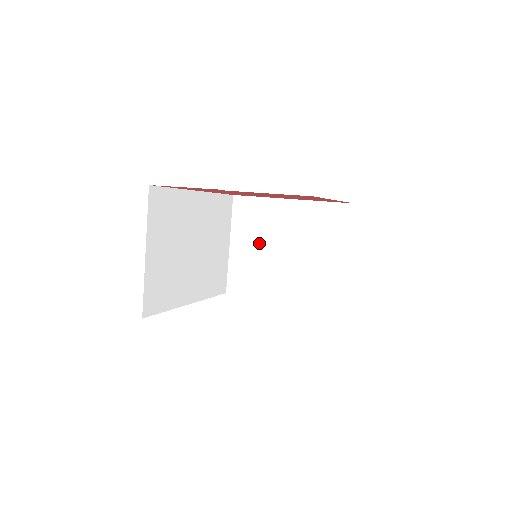
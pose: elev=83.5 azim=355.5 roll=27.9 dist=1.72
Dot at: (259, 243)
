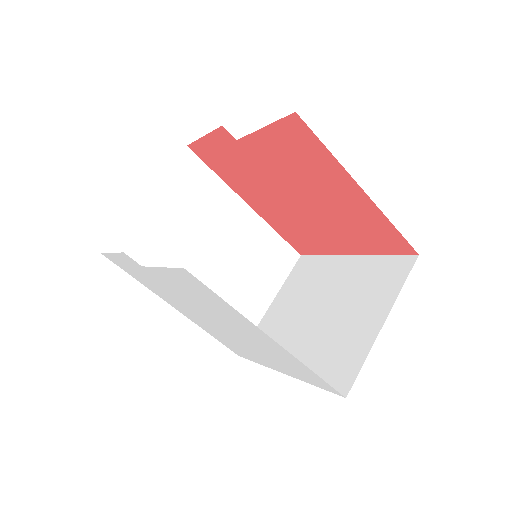
Dot at: (298, 302)
